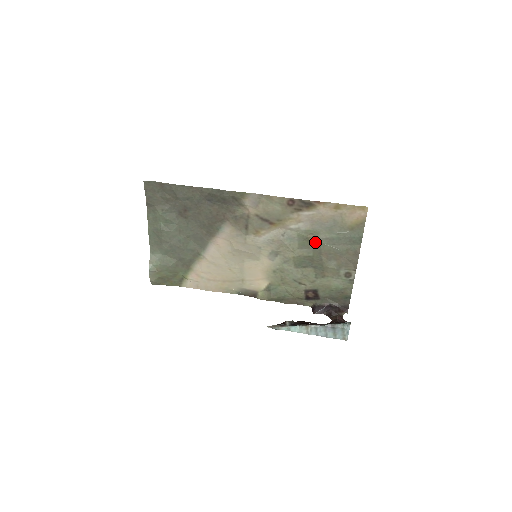
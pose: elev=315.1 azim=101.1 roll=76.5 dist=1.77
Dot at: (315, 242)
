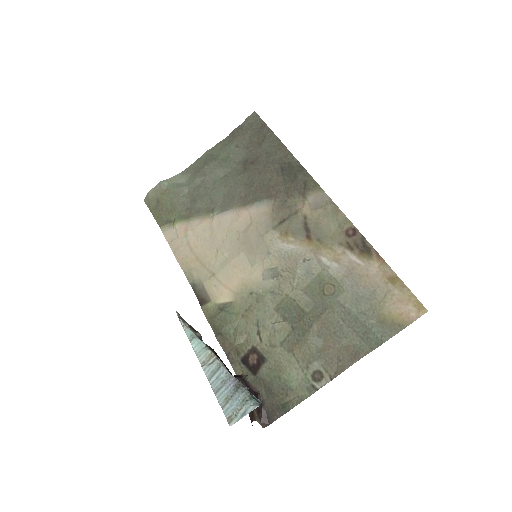
Dot at: (327, 299)
